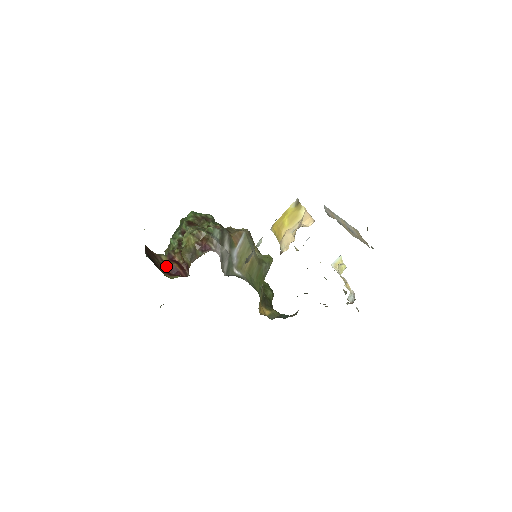
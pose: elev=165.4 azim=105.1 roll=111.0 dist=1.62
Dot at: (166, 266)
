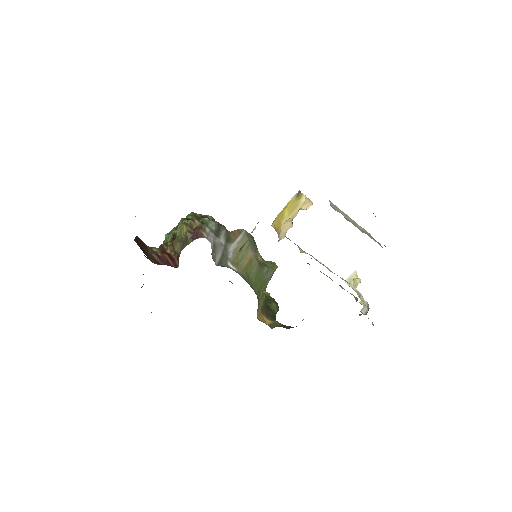
Dot at: (155, 256)
